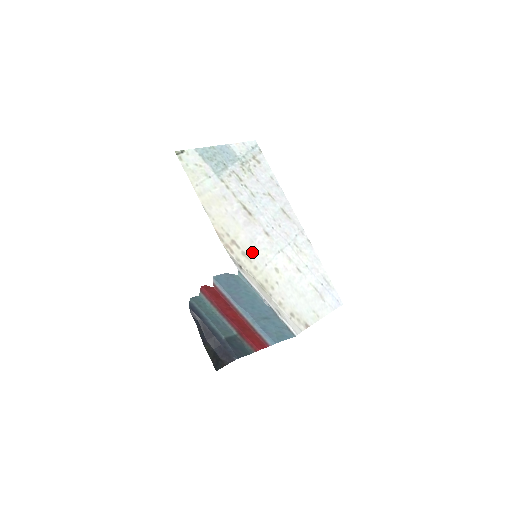
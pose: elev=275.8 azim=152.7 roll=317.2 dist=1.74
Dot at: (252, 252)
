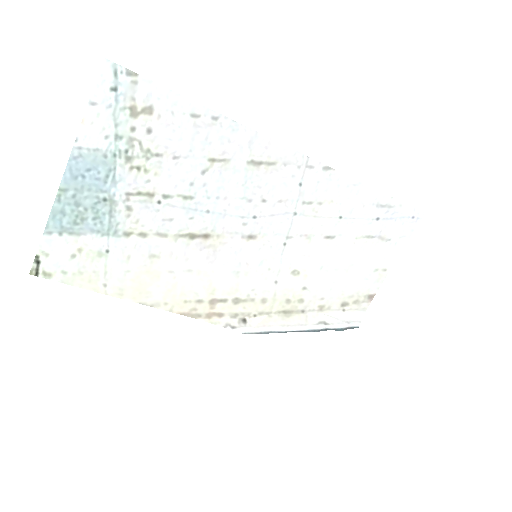
Dot at: (246, 287)
